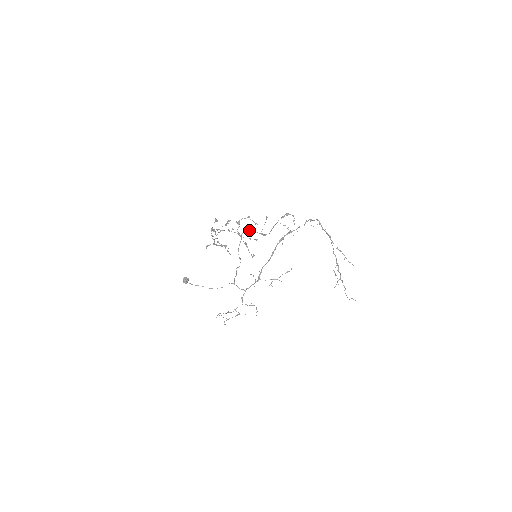
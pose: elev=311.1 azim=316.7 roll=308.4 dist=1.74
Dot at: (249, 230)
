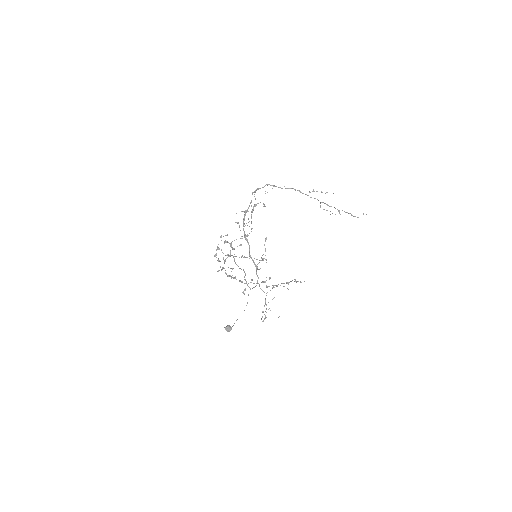
Dot at: (231, 245)
